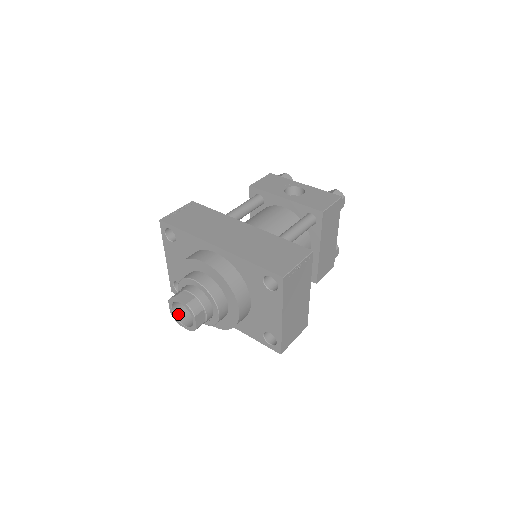
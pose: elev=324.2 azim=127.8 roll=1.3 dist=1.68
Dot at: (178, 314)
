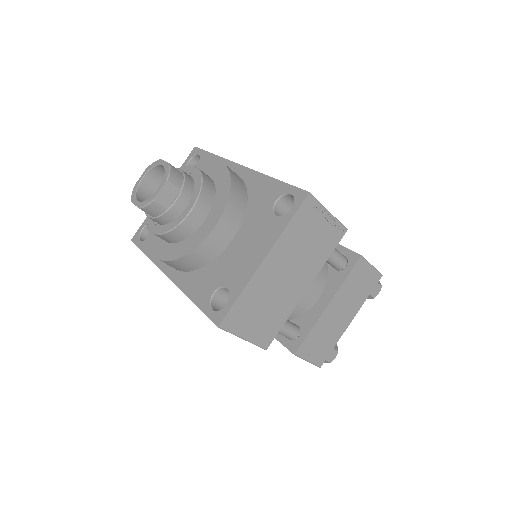
Dot at: (141, 193)
